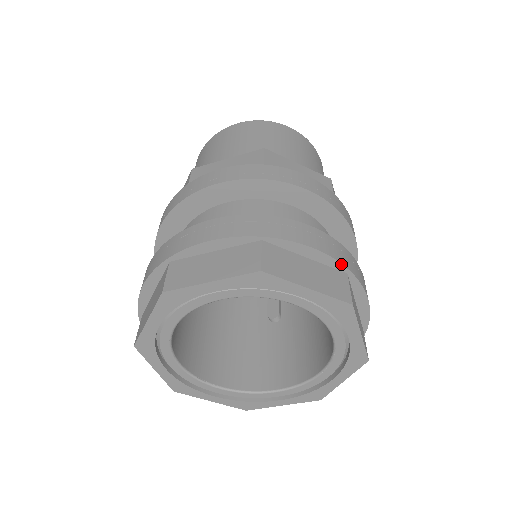
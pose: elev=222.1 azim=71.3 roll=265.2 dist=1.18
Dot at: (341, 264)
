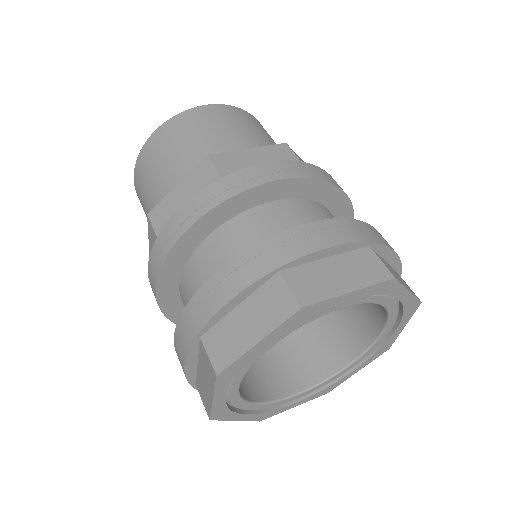
Dot at: (360, 243)
